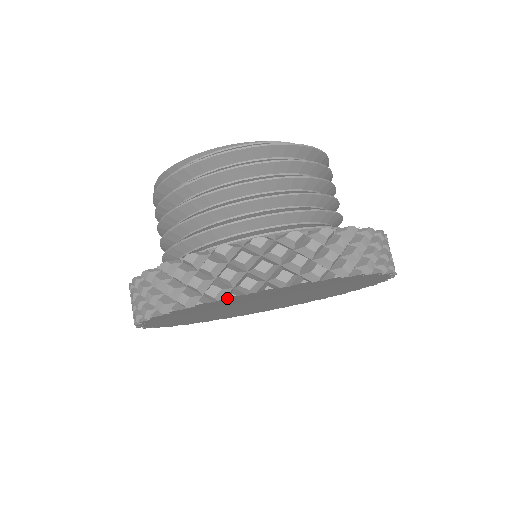
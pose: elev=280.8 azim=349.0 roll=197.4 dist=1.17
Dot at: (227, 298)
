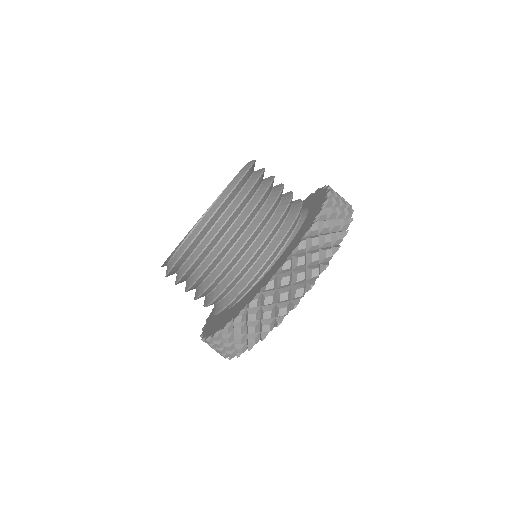
Dot at: (261, 340)
